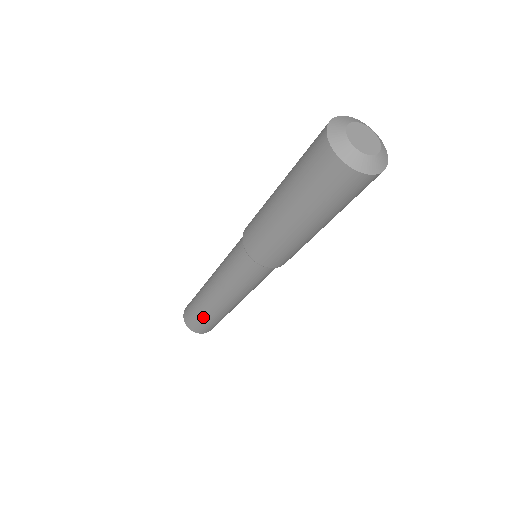
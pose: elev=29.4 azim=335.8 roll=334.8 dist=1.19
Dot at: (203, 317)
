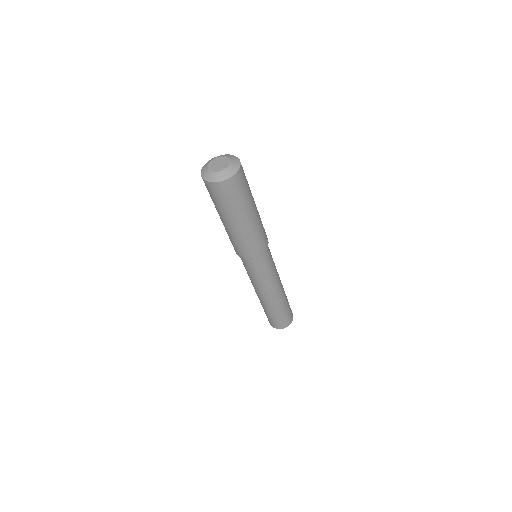
Dot at: (281, 312)
